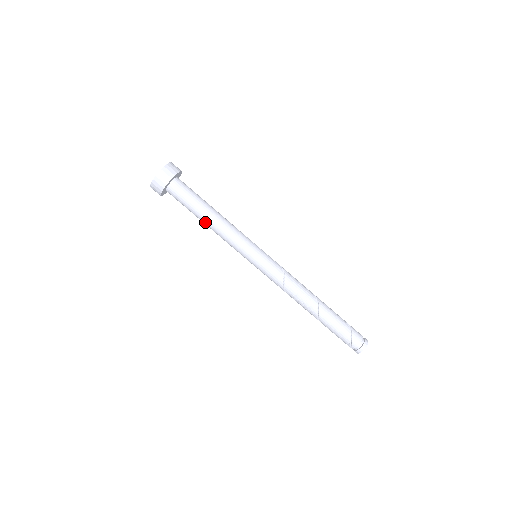
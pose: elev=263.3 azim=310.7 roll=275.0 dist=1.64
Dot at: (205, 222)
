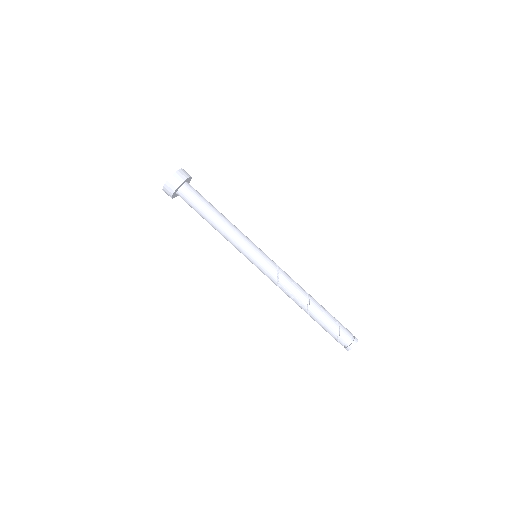
Dot at: (210, 224)
